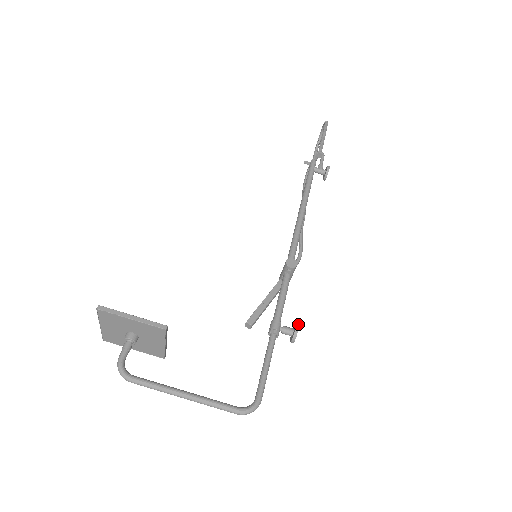
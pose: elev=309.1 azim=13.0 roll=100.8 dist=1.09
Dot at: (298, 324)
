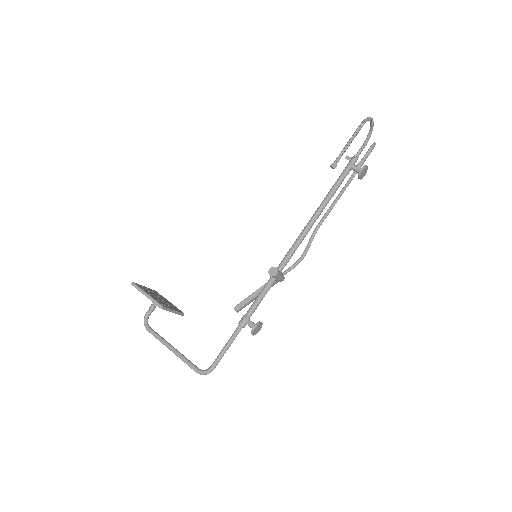
Dot at: (258, 324)
